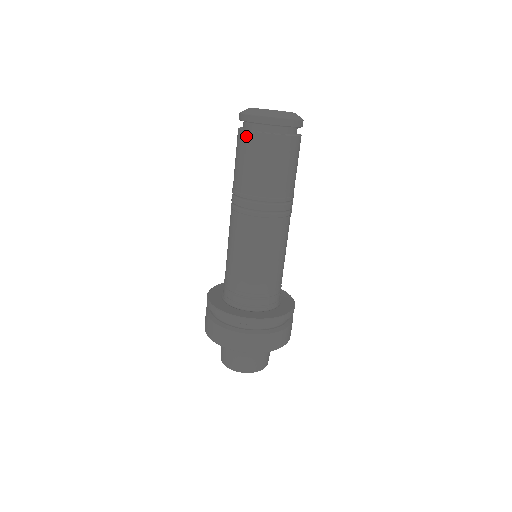
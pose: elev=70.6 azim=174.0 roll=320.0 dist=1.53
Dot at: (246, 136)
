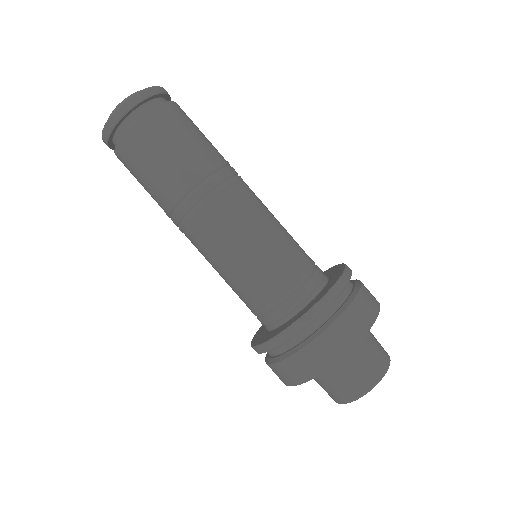
Dot at: (120, 150)
